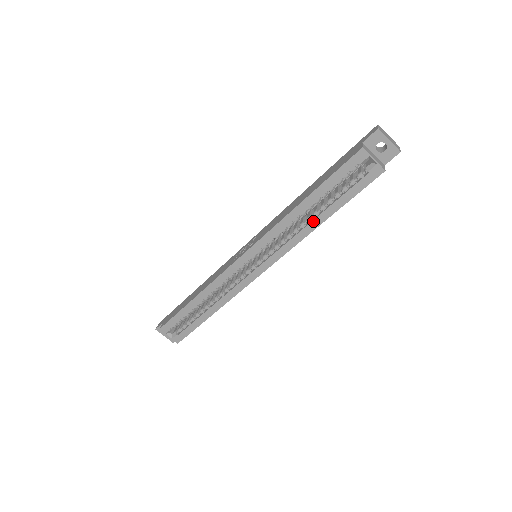
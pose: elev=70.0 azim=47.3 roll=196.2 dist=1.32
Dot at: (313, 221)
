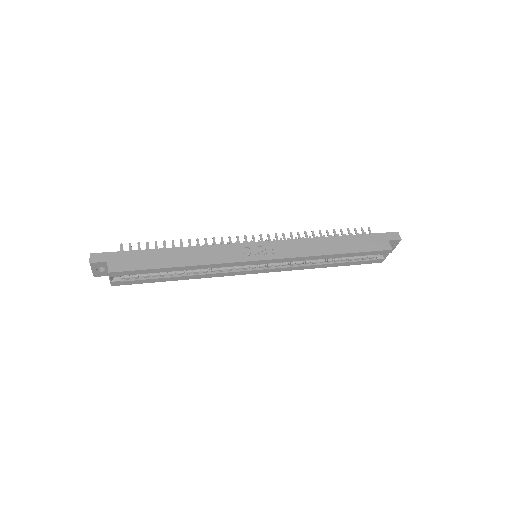
Dot at: (323, 264)
